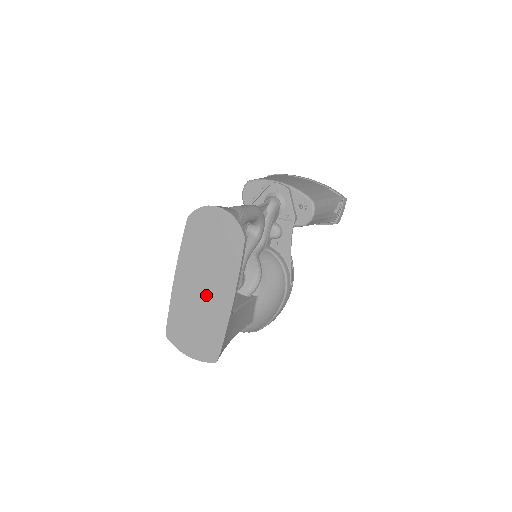
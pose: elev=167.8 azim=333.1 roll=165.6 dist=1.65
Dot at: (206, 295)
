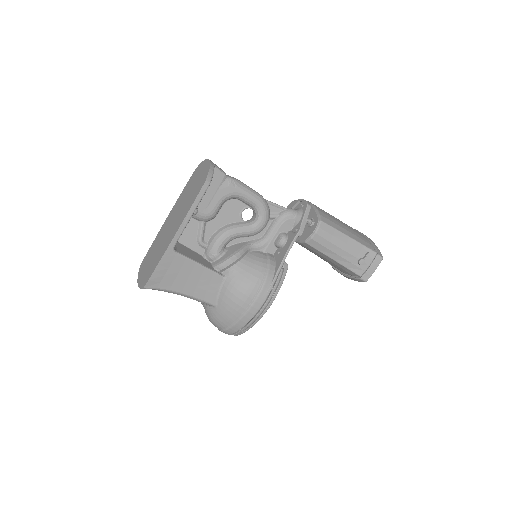
Dot at: (169, 230)
